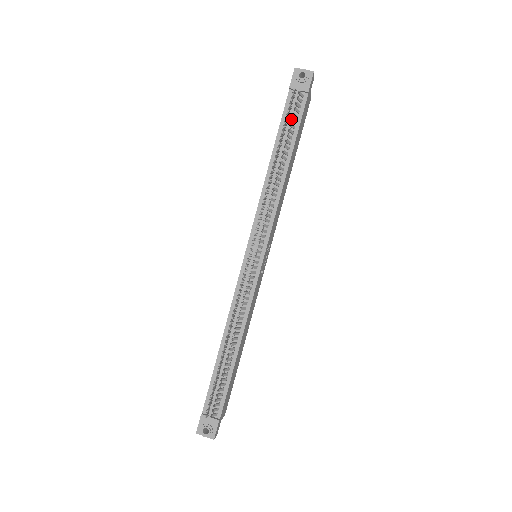
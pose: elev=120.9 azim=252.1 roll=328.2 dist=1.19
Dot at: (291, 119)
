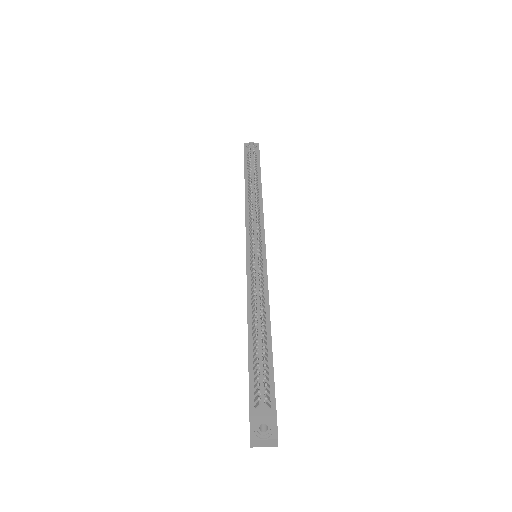
Dot at: (254, 160)
